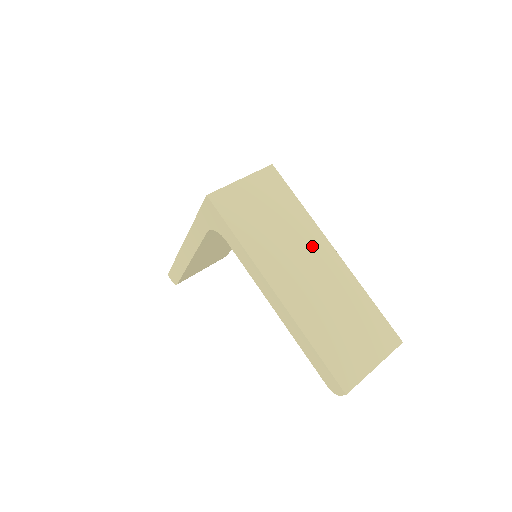
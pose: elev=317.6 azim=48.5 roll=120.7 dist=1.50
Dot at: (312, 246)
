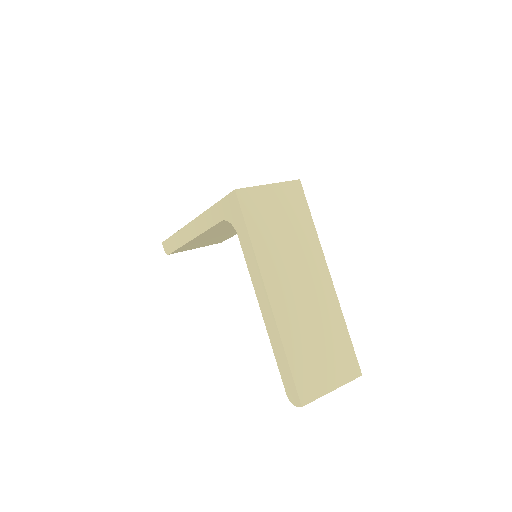
Dot at: (312, 266)
